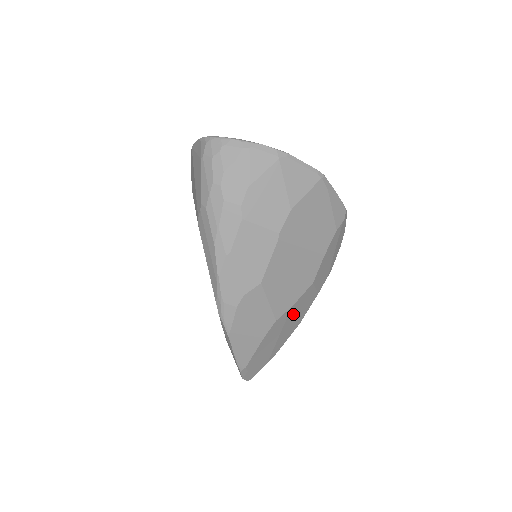
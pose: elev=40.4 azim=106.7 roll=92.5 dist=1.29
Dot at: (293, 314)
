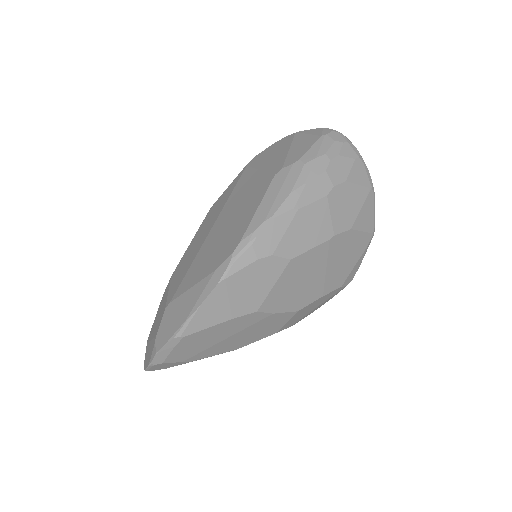
Dot at: (258, 326)
